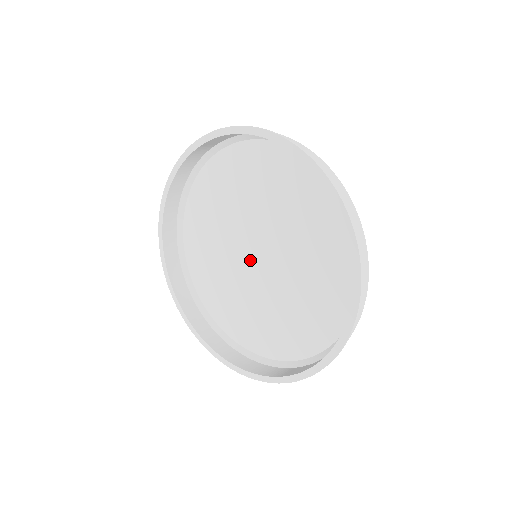
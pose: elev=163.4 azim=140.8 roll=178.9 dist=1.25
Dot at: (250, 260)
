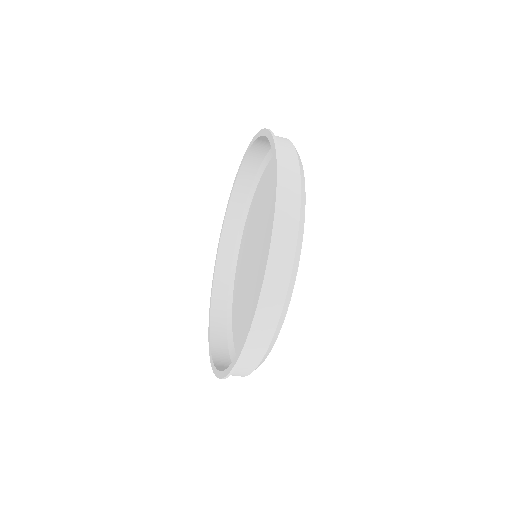
Dot at: (256, 263)
